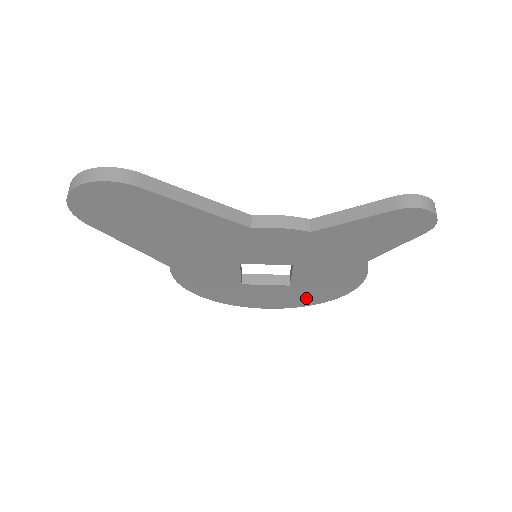
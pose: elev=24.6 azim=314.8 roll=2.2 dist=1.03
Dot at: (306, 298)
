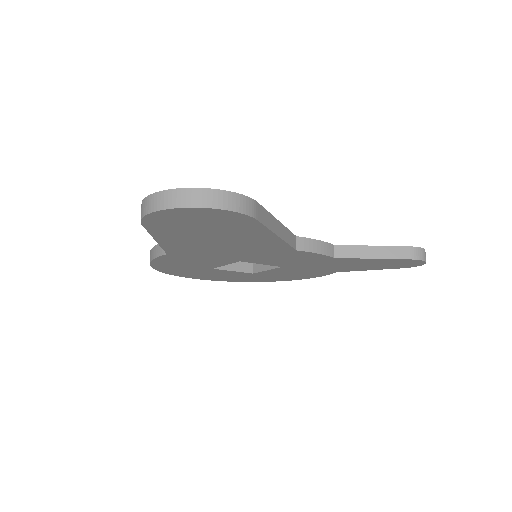
Dot at: (250, 279)
